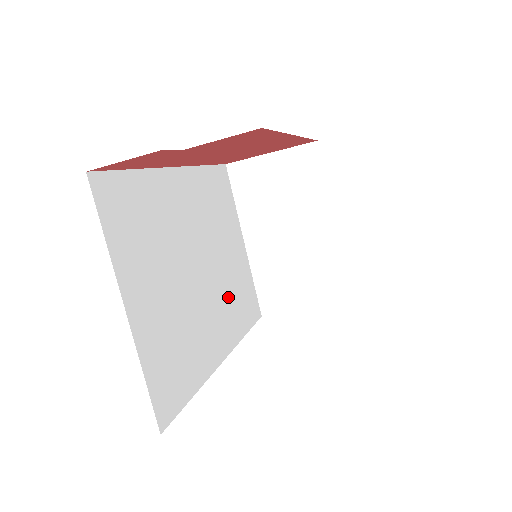
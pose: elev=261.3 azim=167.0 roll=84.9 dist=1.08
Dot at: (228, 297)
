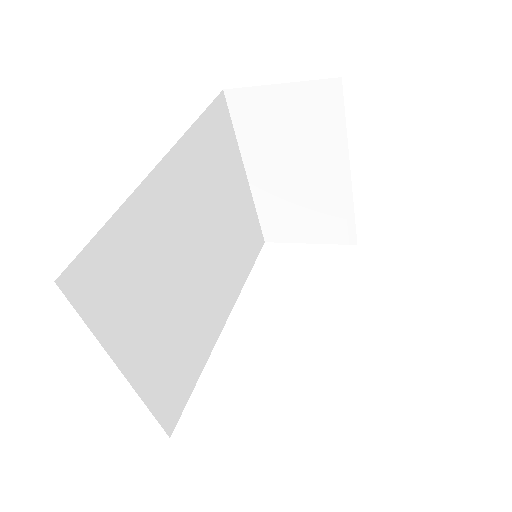
Dot at: (228, 258)
